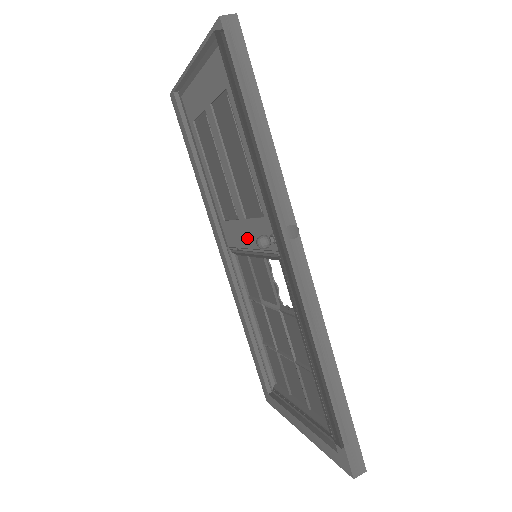
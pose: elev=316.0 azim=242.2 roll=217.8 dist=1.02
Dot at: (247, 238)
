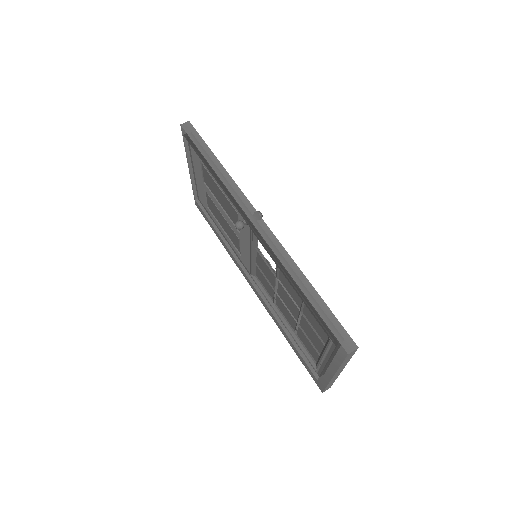
Dot at: (247, 247)
